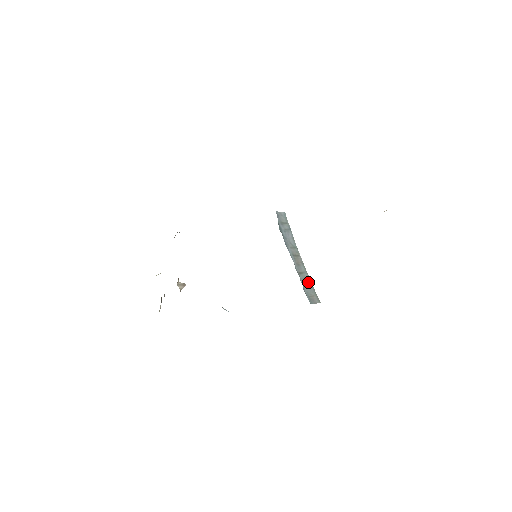
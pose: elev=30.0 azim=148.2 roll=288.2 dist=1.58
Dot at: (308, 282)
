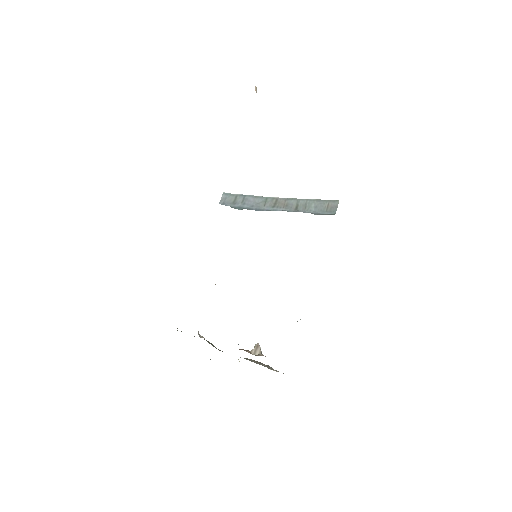
Dot at: (310, 203)
